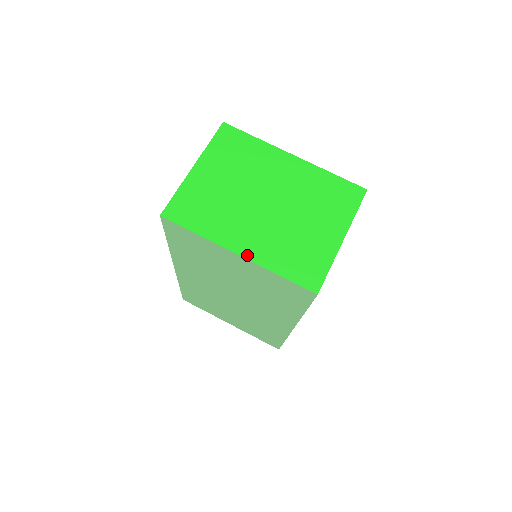
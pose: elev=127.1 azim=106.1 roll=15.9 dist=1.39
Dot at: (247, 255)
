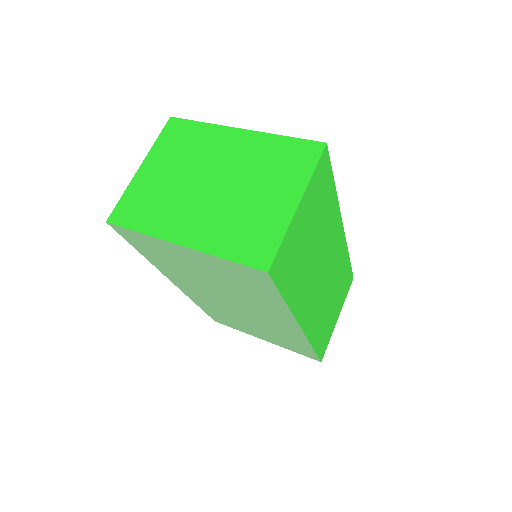
Dot at: (190, 244)
